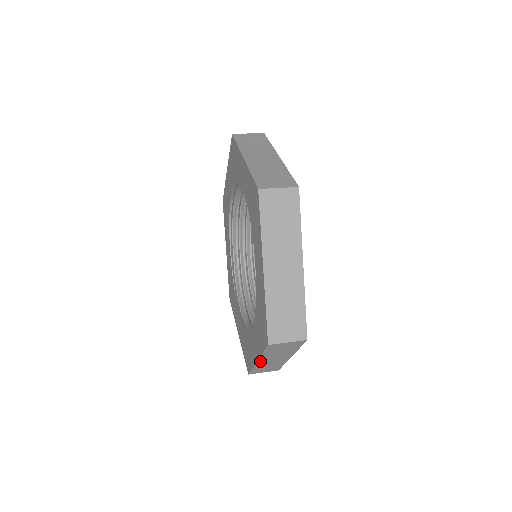
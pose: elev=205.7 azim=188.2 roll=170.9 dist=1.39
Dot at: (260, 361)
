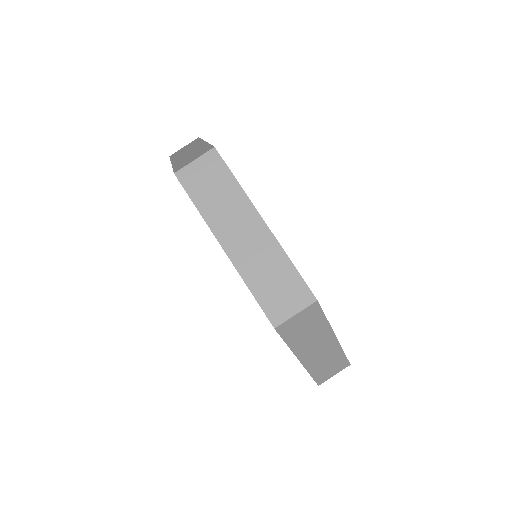
Dot at: (303, 359)
